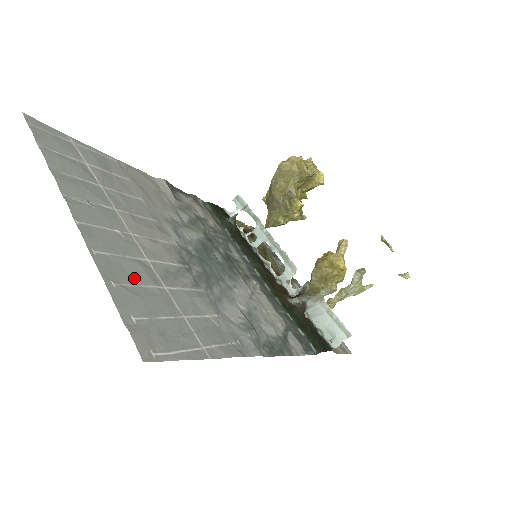
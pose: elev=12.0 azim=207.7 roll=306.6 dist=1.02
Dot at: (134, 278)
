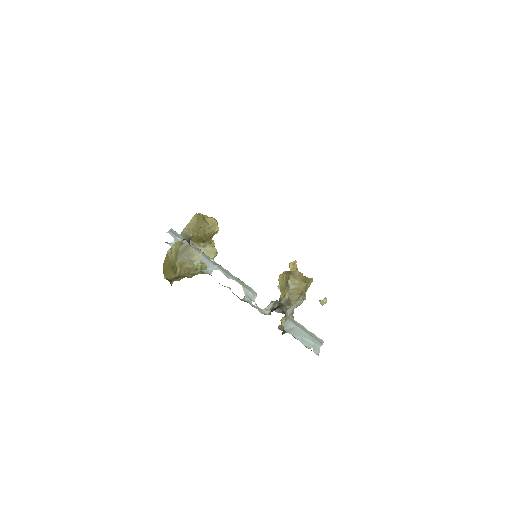
Dot at: occluded
